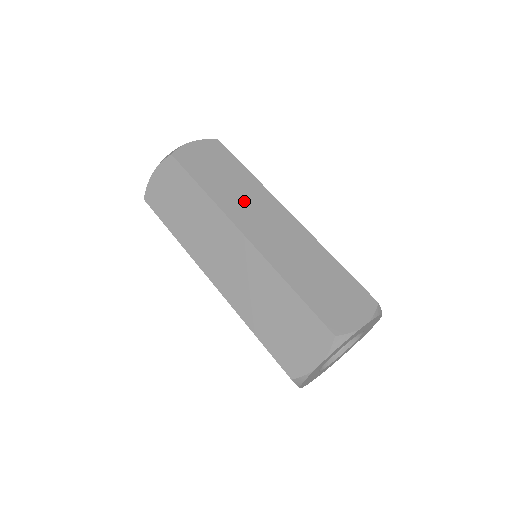
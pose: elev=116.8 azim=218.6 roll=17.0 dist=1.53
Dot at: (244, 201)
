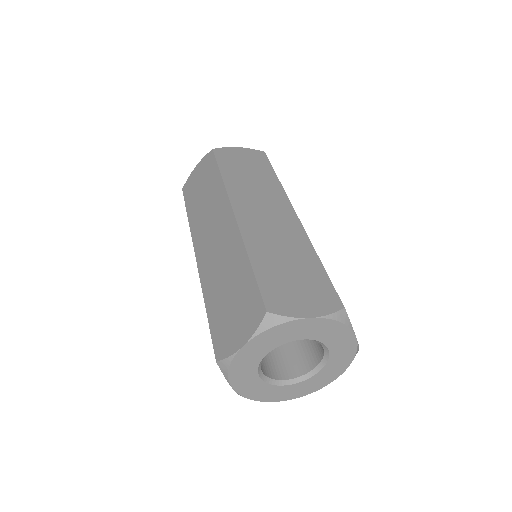
Dot at: (254, 192)
